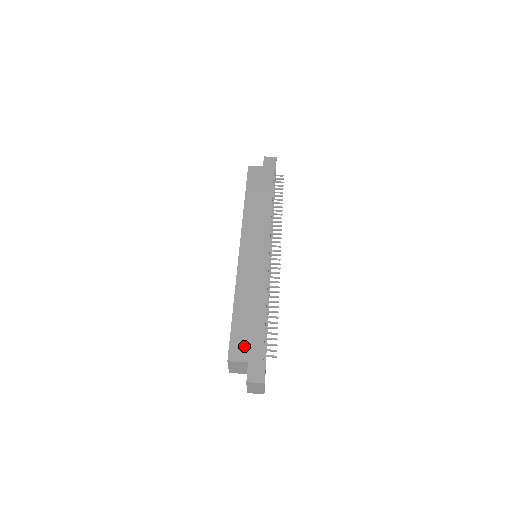
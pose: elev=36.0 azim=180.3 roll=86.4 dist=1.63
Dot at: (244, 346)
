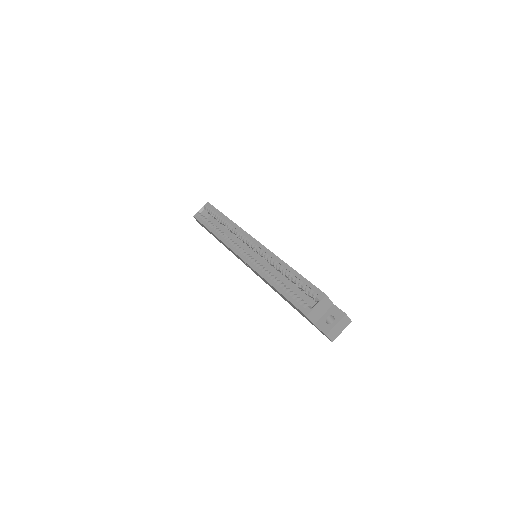
Dot at: occluded
